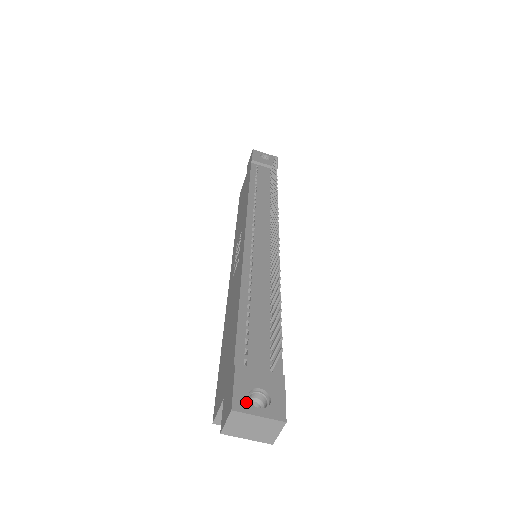
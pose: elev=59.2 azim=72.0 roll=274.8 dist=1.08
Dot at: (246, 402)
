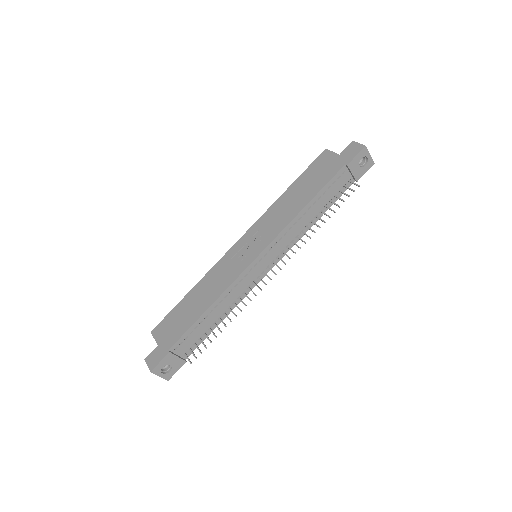
Dot at: (159, 370)
